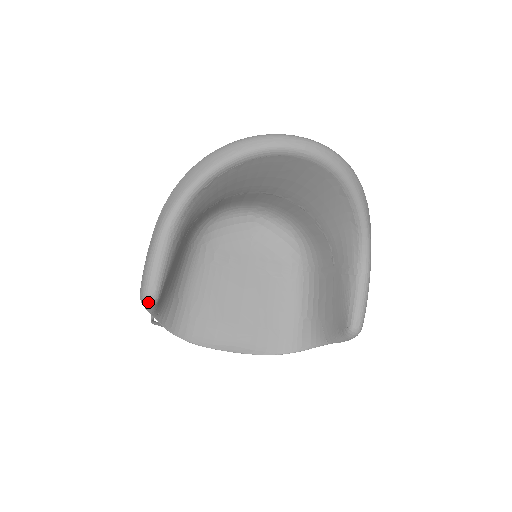
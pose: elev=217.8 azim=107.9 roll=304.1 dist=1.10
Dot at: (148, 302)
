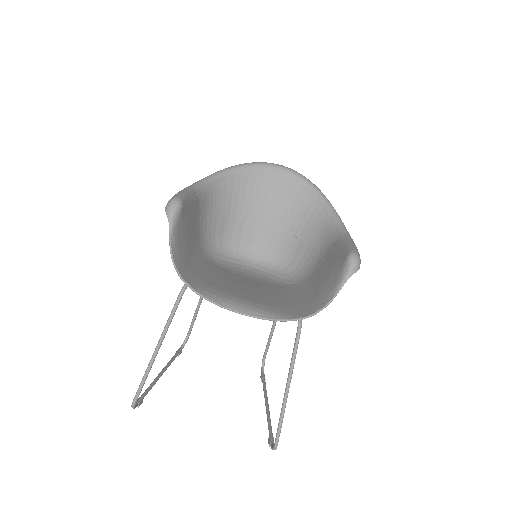
Dot at: (173, 204)
